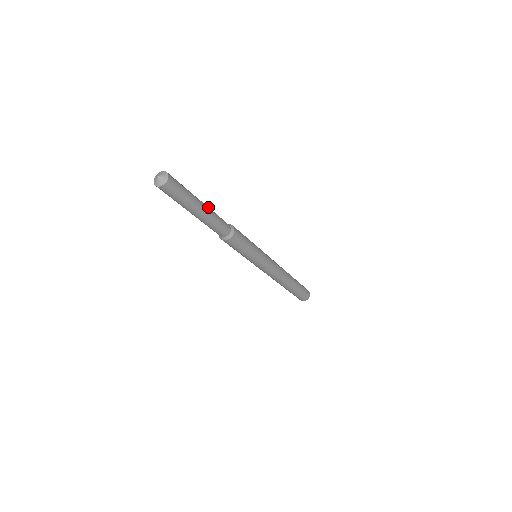
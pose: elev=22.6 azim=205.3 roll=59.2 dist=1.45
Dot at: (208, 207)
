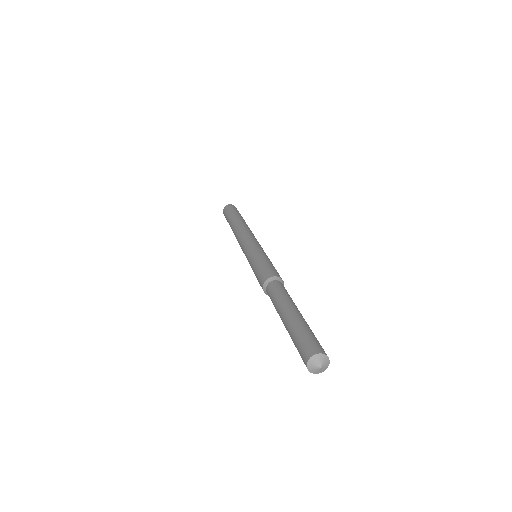
Dot at: (293, 304)
